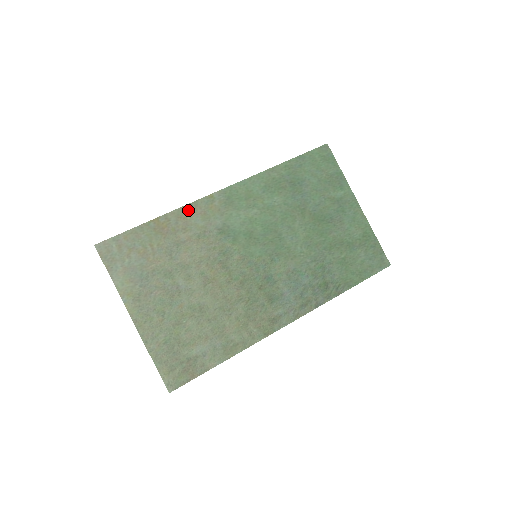
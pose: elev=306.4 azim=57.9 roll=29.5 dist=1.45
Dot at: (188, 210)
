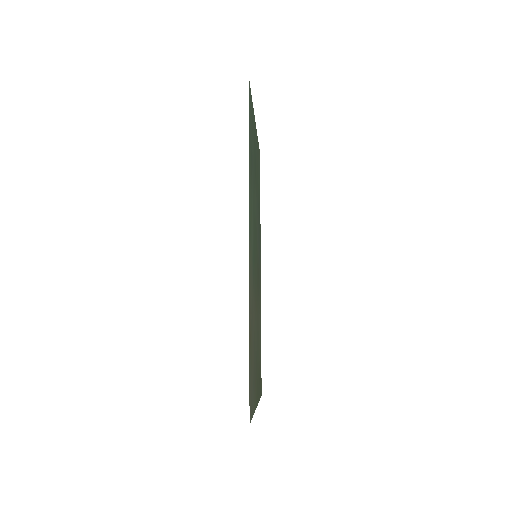
Dot at: (250, 293)
